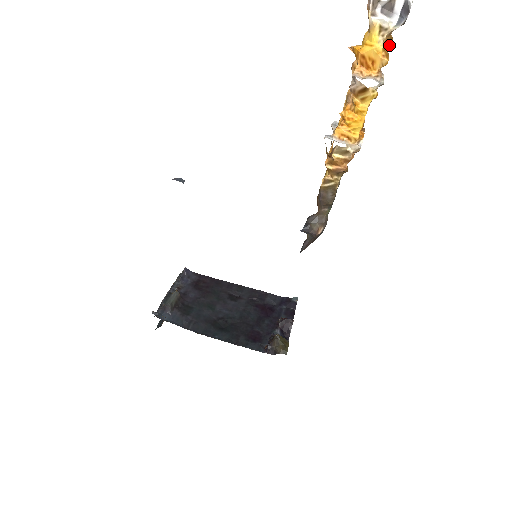
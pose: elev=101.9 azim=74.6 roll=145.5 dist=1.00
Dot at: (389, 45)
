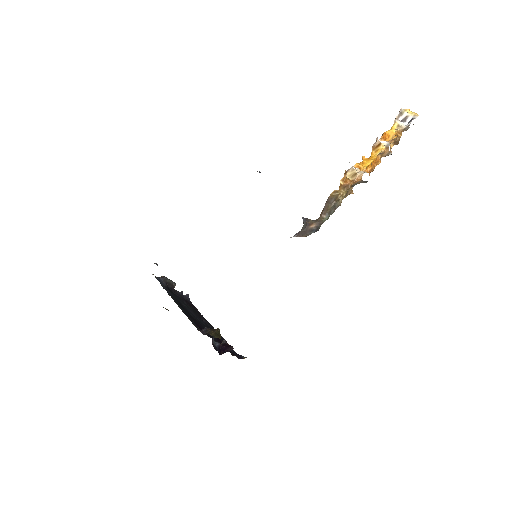
Dot at: (399, 136)
